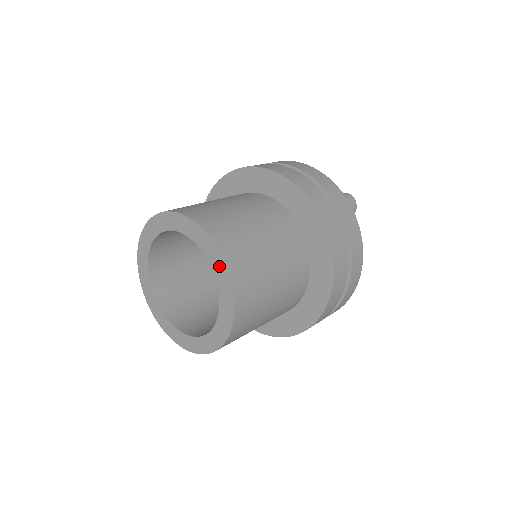
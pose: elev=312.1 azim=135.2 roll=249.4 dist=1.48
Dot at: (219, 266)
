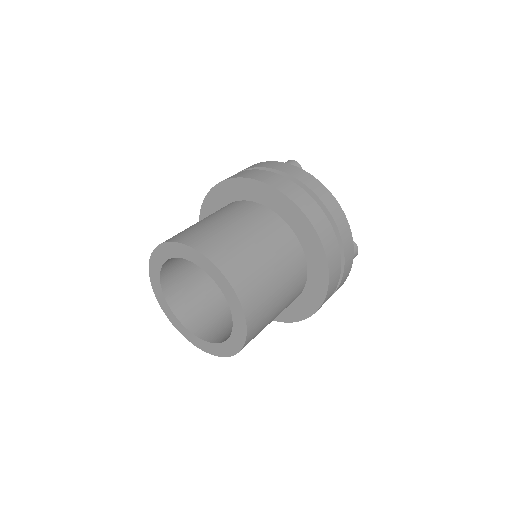
Dot at: (195, 256)
